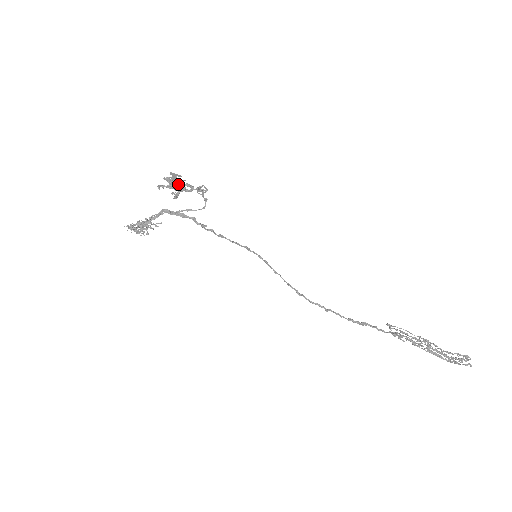
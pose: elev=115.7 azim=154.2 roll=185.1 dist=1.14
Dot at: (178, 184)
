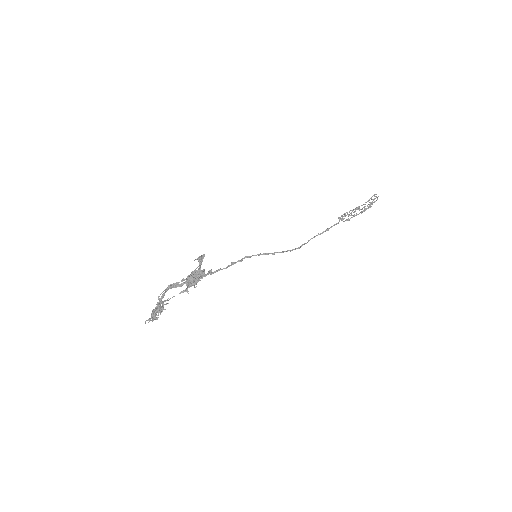
Dot at: (196, 279)
